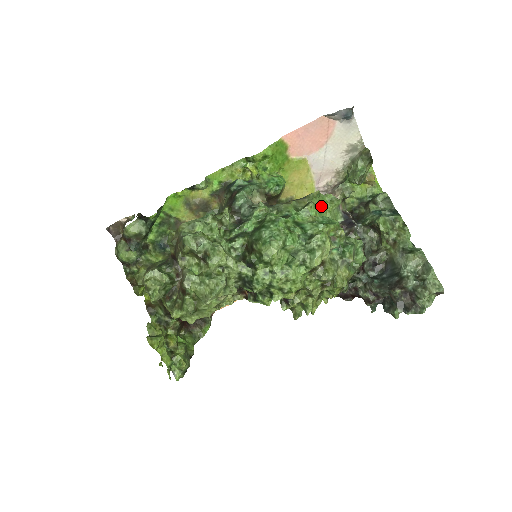
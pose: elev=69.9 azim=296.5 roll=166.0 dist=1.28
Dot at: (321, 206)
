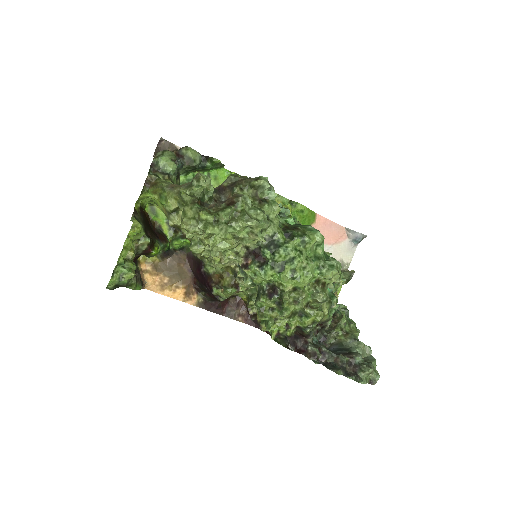
Dot at: occluded
